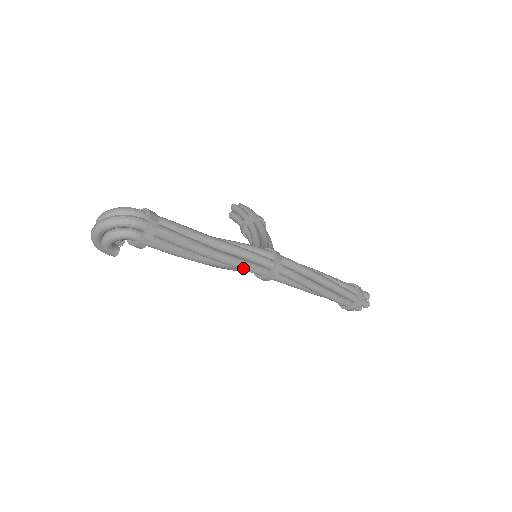
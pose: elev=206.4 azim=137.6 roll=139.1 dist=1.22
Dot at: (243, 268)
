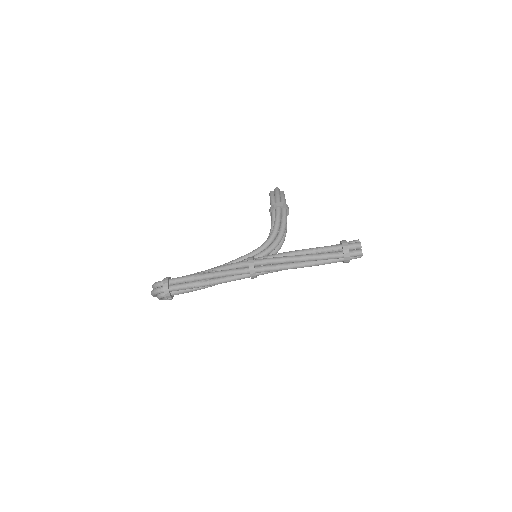
Dot at: occluded
